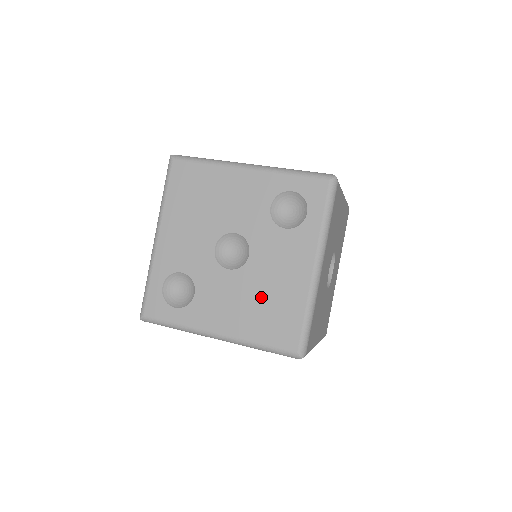
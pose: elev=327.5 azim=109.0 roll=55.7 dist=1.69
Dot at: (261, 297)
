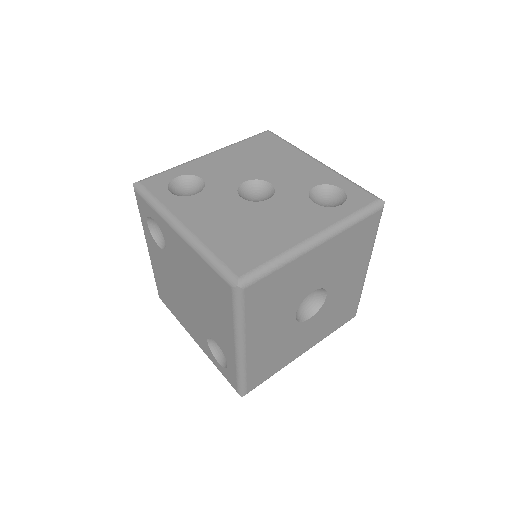
Dot at: (249, 226)
